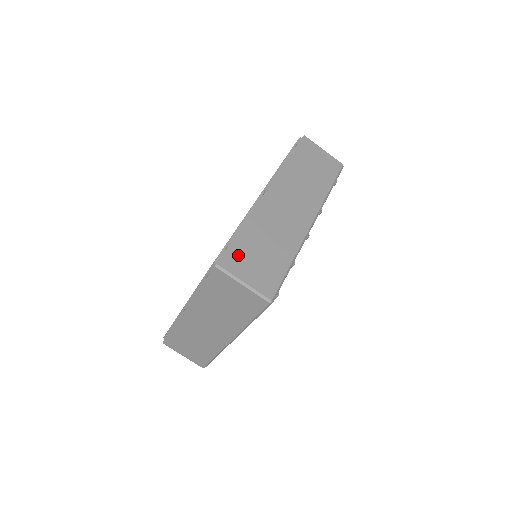
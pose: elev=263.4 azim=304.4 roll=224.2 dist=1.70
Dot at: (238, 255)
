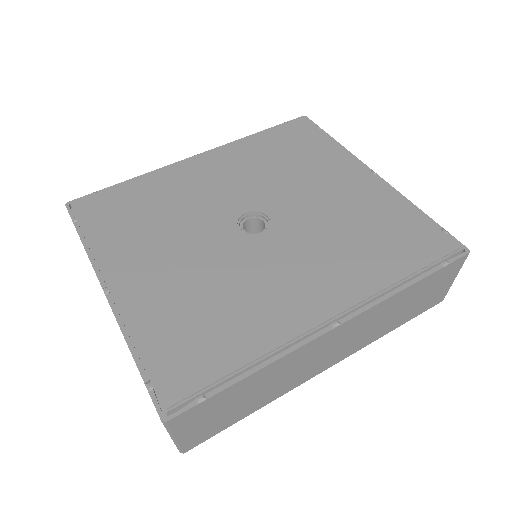
Dot at: (205, 410)
